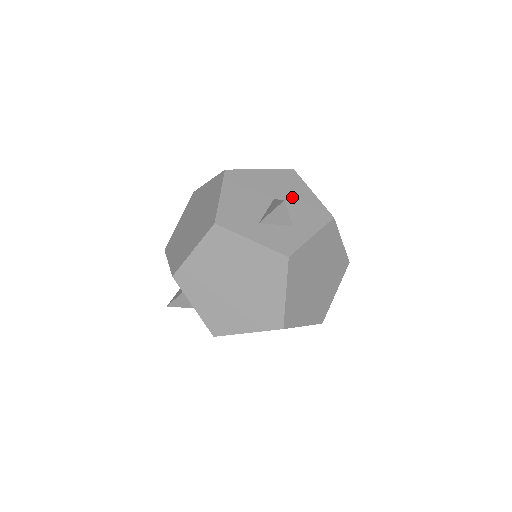
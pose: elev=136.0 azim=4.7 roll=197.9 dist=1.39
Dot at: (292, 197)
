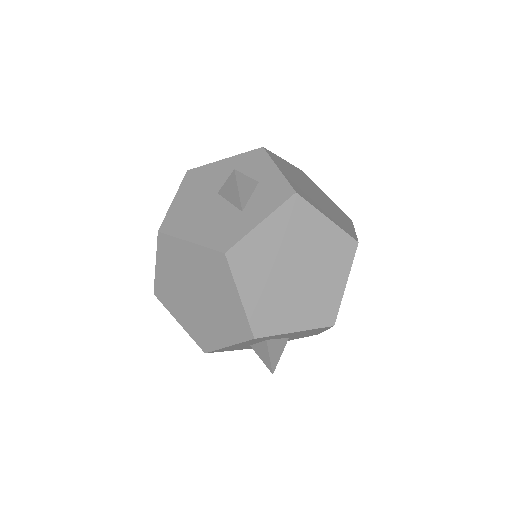
Dot at: (222, 177)
